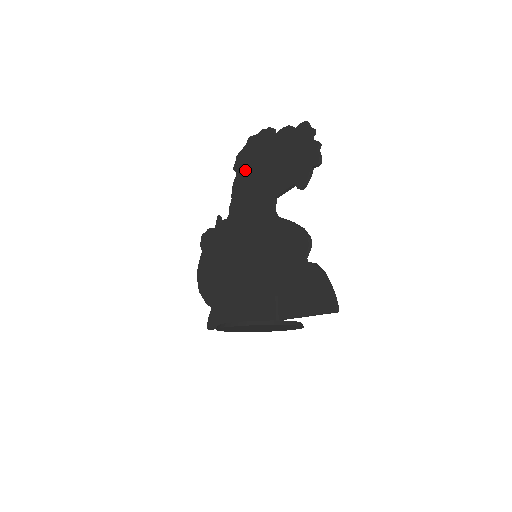
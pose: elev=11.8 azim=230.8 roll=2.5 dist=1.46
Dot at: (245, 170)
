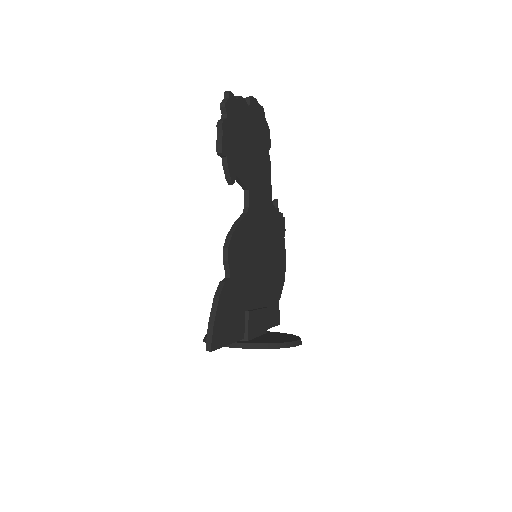
Dot at: occluded
